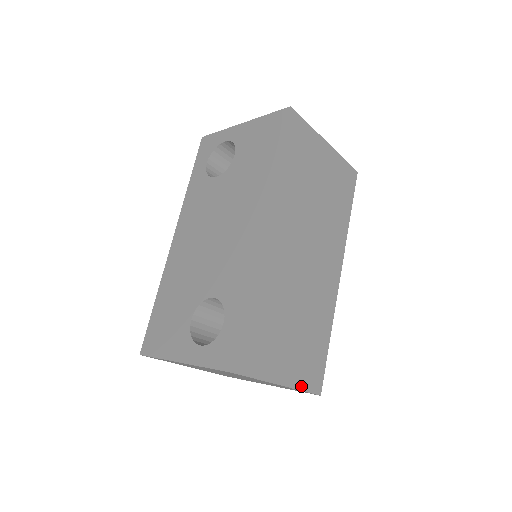
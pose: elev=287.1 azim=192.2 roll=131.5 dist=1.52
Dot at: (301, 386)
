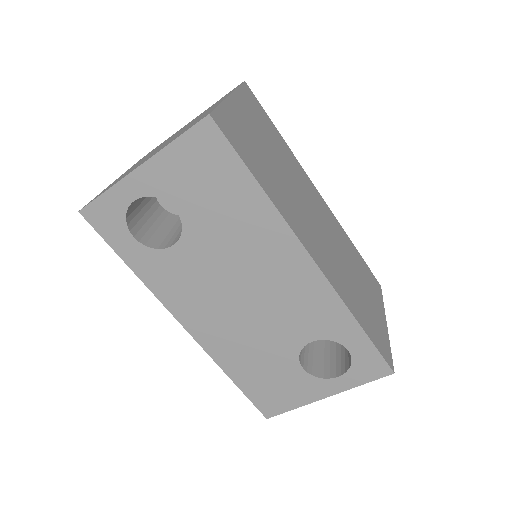
Dot at: (382, 302)
